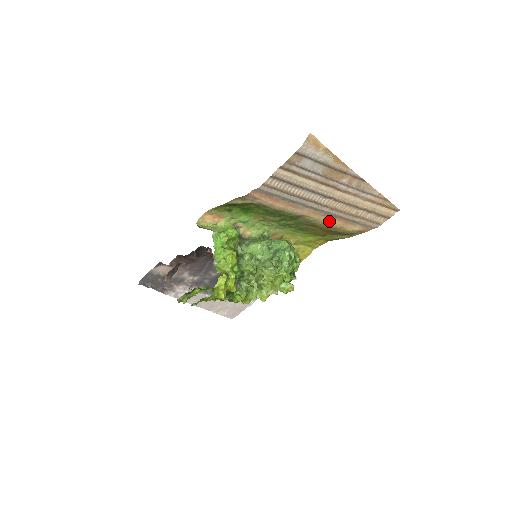
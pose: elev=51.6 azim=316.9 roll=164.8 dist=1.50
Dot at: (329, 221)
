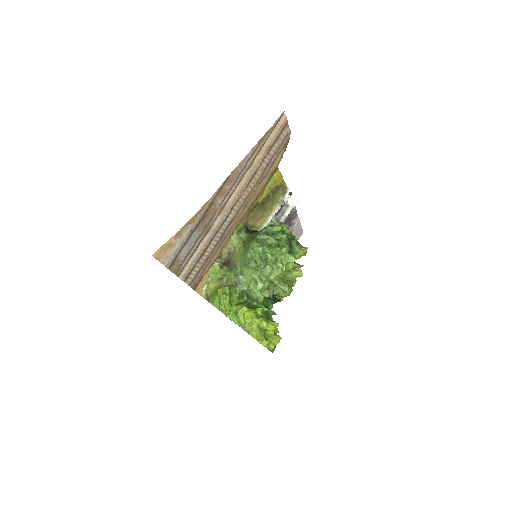
Dot at: (256, 195)
